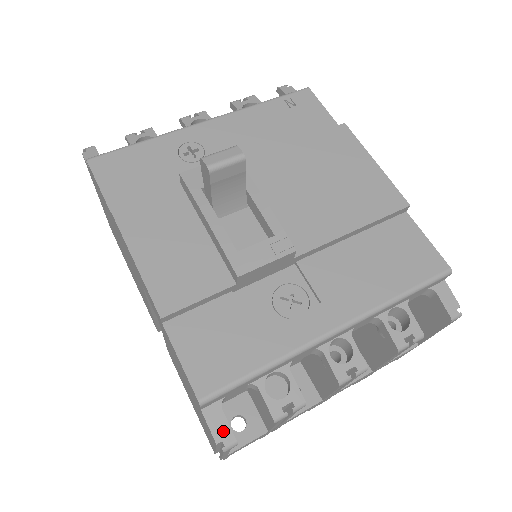
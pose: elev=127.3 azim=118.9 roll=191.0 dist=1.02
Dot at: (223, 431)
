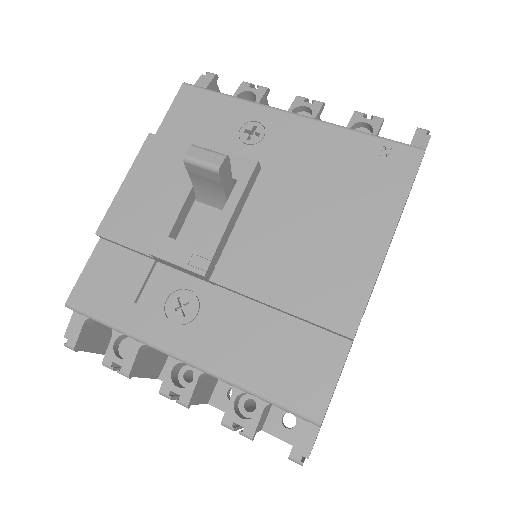
Dot at: (73, 335)
